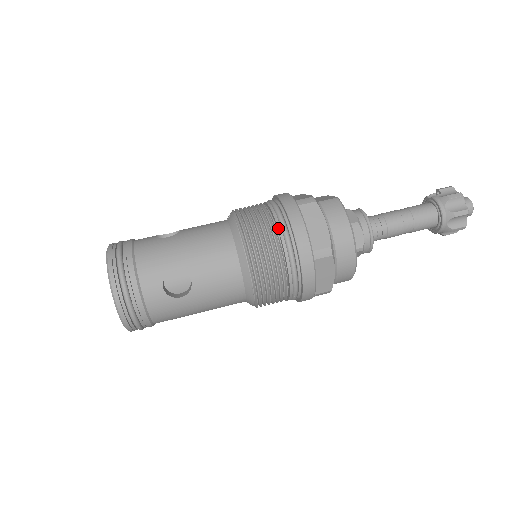
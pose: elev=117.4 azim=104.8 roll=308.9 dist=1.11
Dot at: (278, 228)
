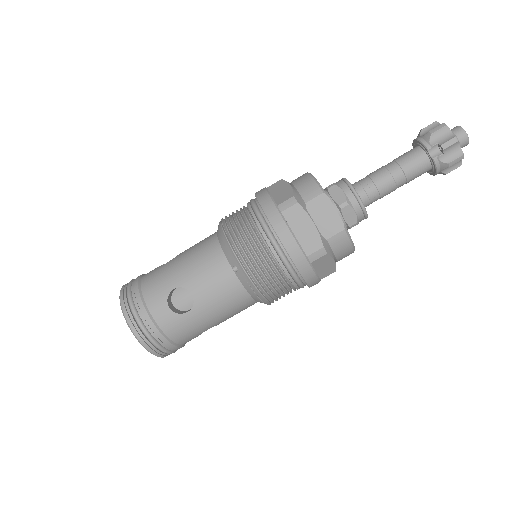
Dot at: occluded
